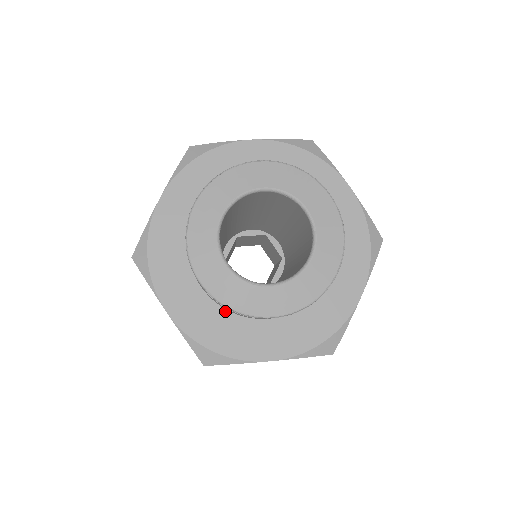
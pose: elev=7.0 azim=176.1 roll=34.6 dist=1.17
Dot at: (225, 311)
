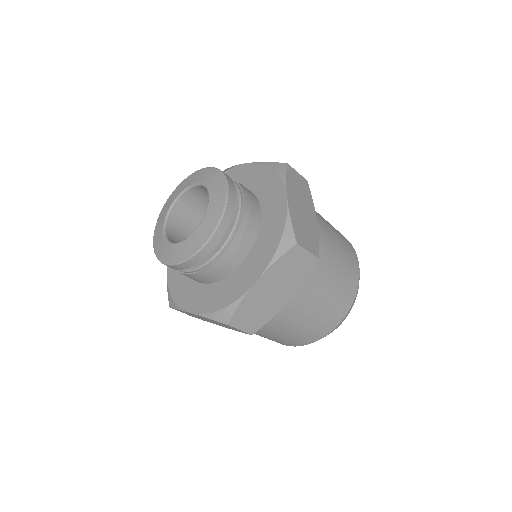
Dot at: (219, 282)
